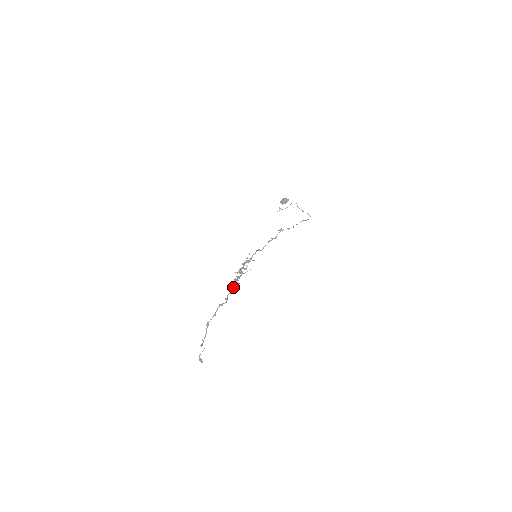
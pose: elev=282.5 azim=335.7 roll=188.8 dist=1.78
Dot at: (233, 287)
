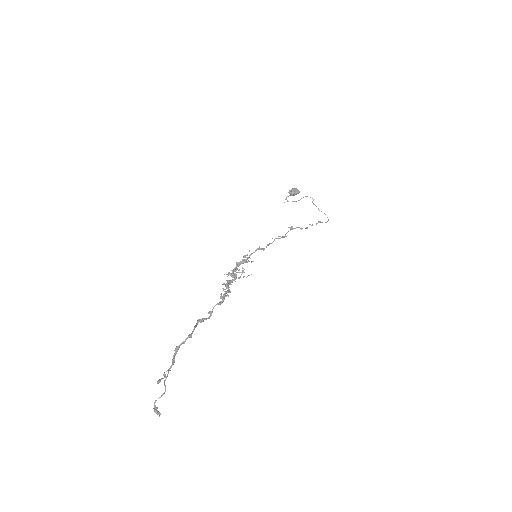
Dot at: (223, 296)
